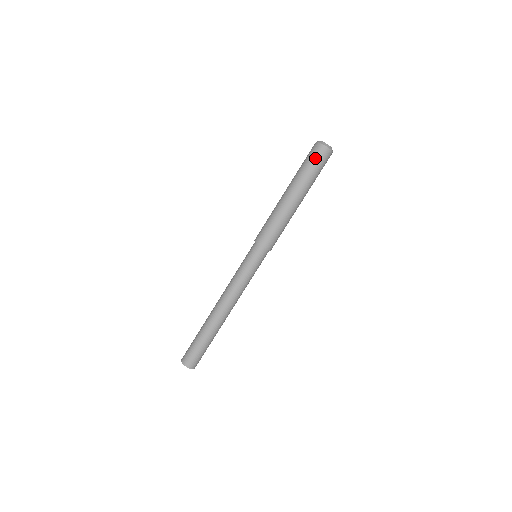
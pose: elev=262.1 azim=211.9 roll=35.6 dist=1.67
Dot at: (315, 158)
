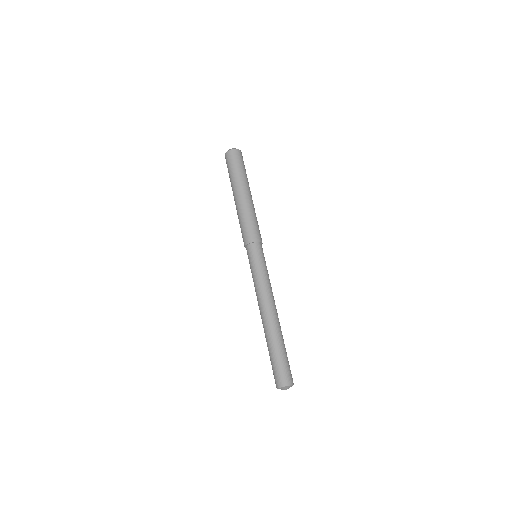
Dot at: (228, 164)
